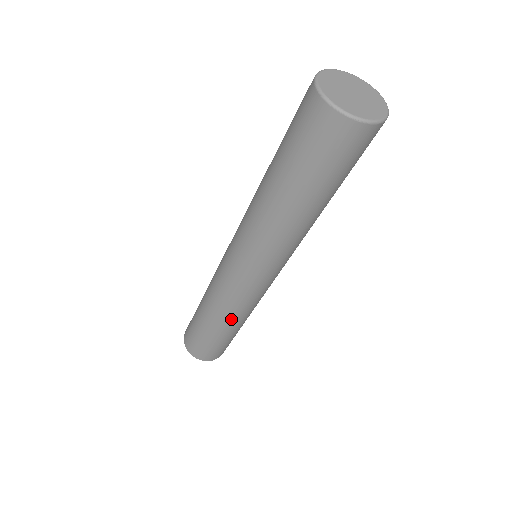
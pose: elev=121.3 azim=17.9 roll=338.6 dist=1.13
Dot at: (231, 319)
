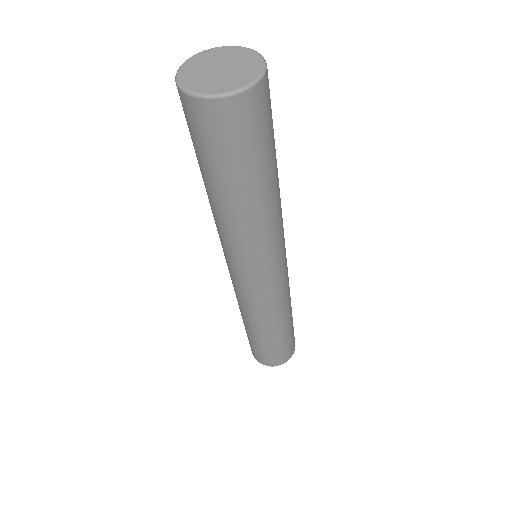
Dot at: (283, 316)
